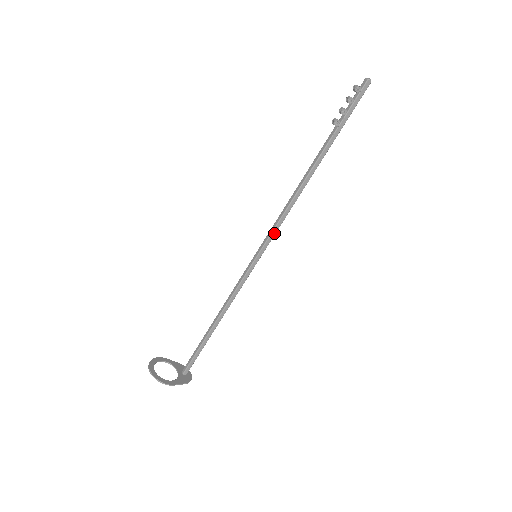
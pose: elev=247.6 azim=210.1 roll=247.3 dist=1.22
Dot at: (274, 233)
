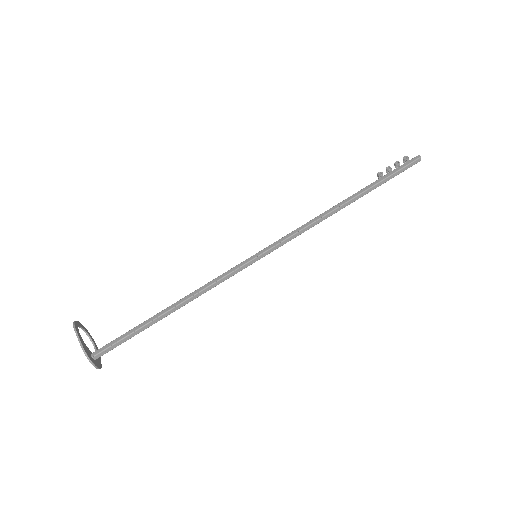
Dot at: (284, 239)
